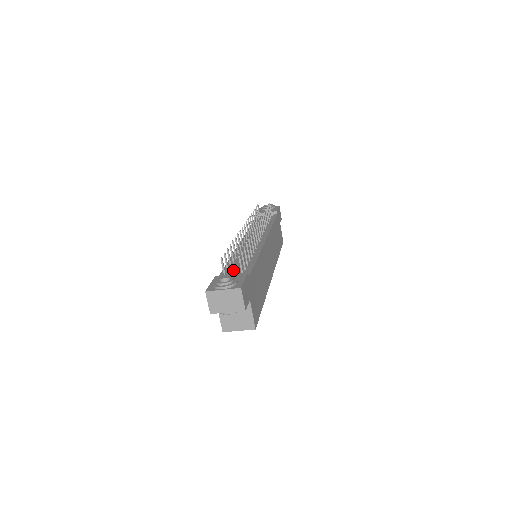
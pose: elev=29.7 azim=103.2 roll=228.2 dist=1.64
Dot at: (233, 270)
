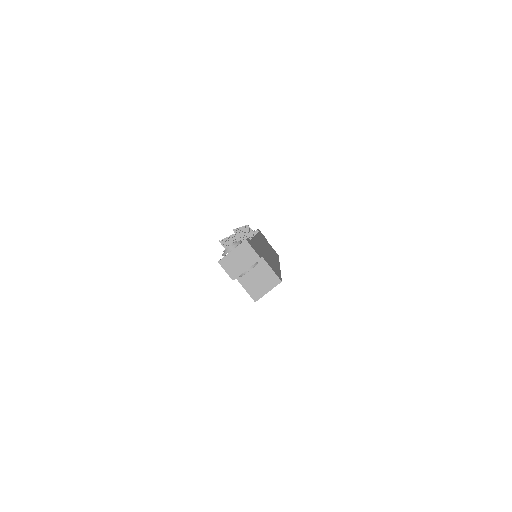
Dot at: occluded
